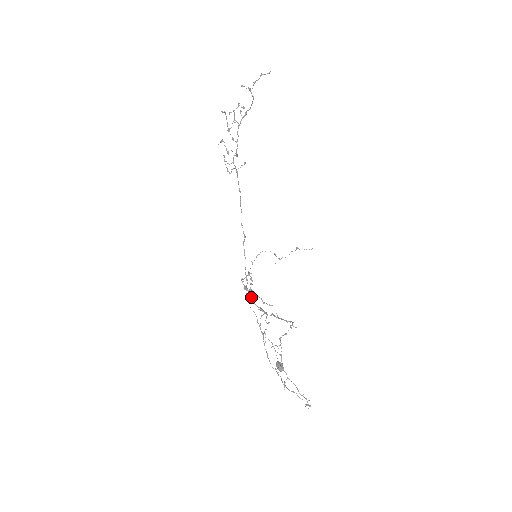
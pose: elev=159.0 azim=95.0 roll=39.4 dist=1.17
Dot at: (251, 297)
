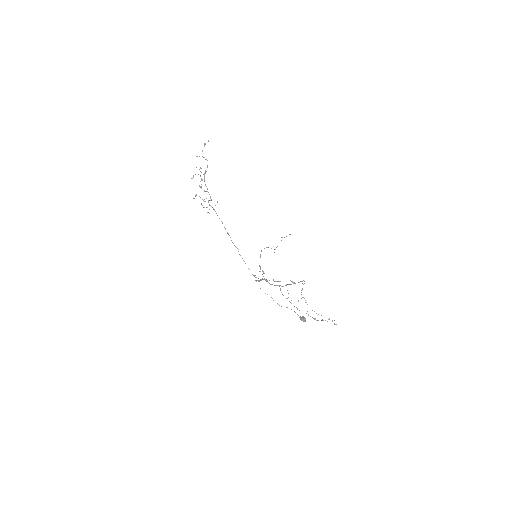
Dot at: occluded
